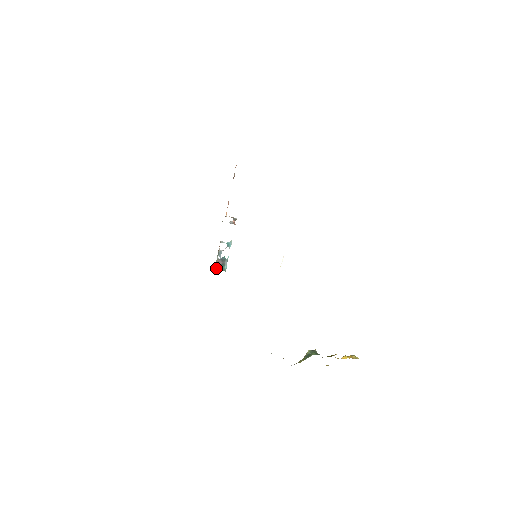
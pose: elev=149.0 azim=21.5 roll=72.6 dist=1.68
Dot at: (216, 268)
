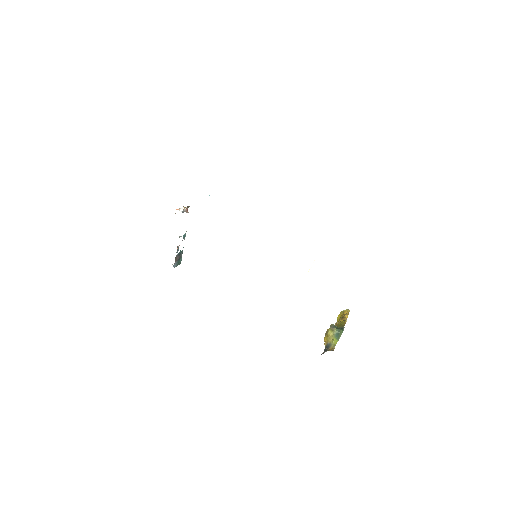
Dot at: (174, 265)
